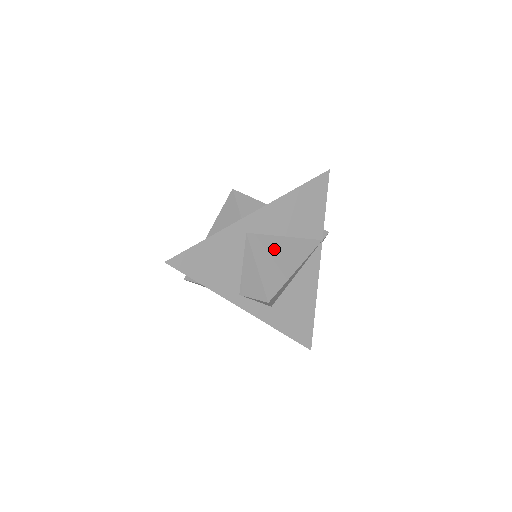
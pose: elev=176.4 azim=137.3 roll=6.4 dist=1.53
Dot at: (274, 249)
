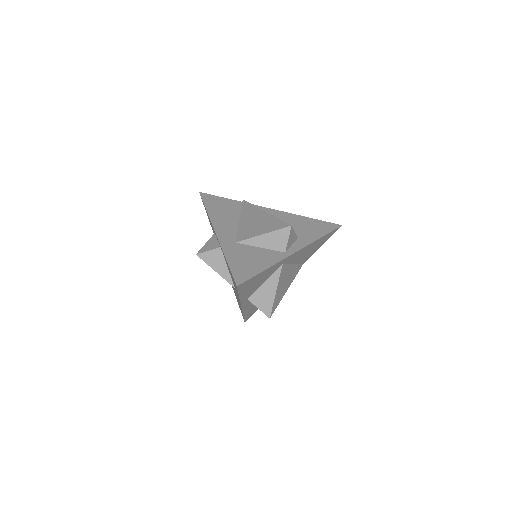
Dot at: (286, 276)
